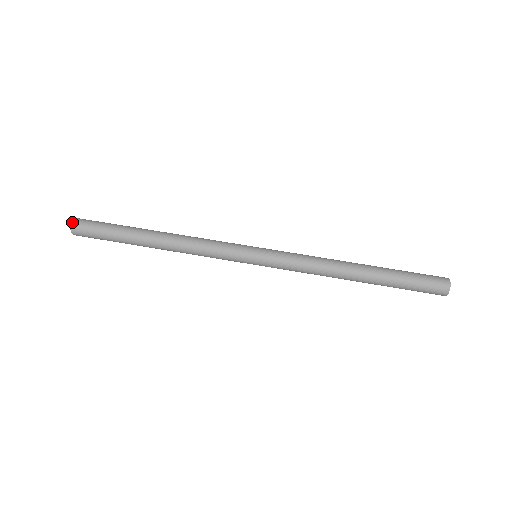
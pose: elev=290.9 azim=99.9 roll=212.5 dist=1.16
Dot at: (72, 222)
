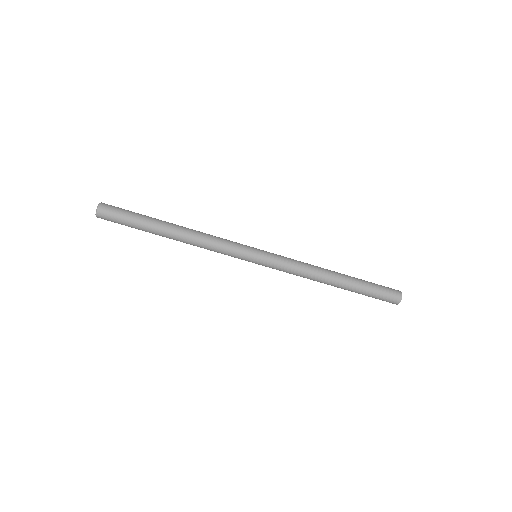
Dot at: occluded
